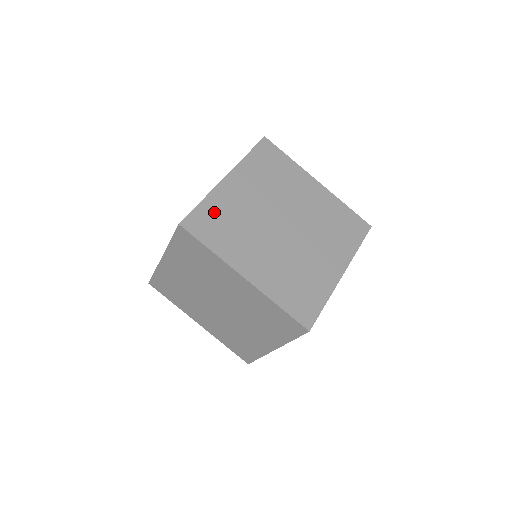
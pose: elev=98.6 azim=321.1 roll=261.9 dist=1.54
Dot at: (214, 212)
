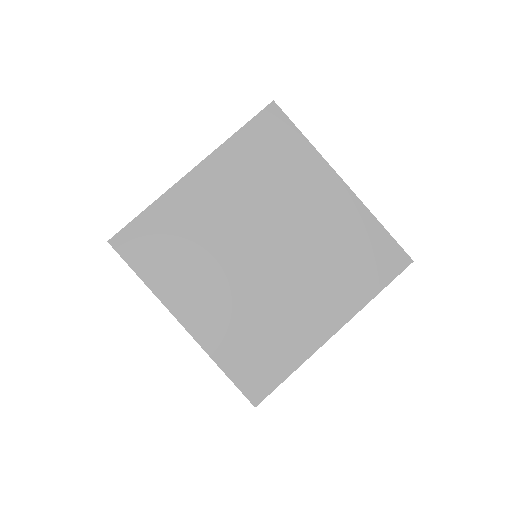
Dot at: (161, 226)
